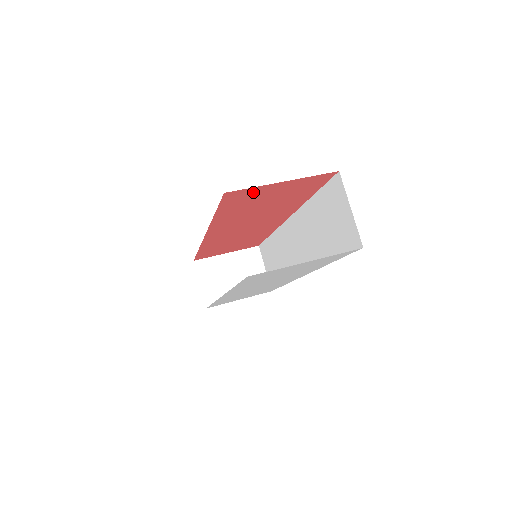
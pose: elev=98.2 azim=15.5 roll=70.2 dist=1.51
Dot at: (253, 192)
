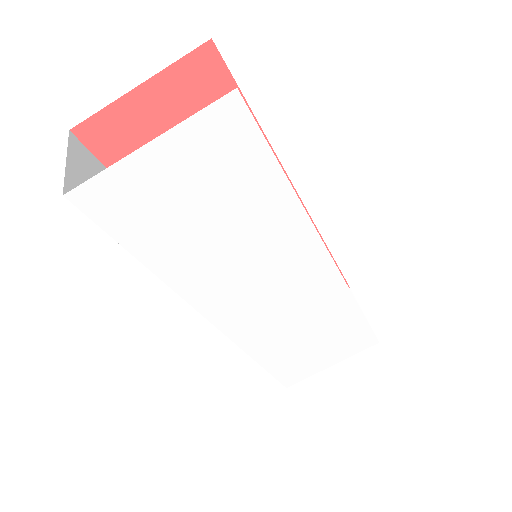
Dot at: (121, 124)
